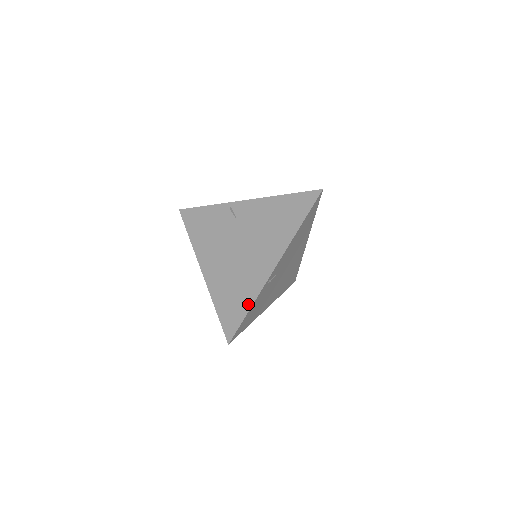
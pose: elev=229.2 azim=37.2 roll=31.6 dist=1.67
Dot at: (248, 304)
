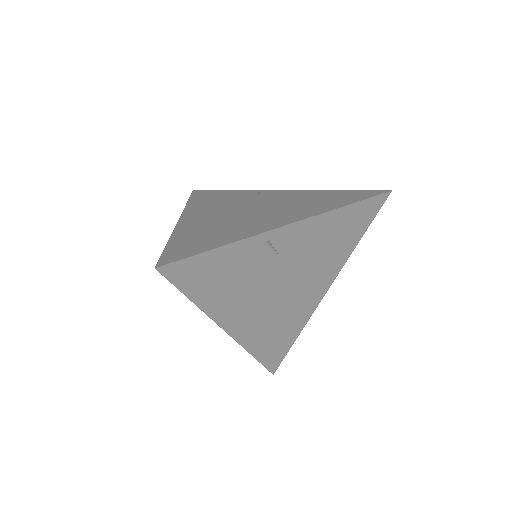
Dot at: (222, 242)
